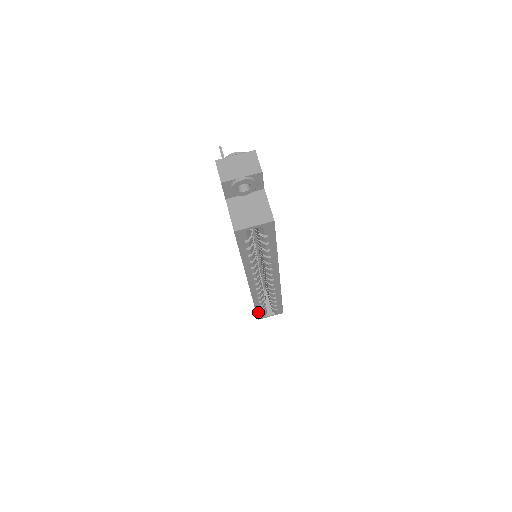
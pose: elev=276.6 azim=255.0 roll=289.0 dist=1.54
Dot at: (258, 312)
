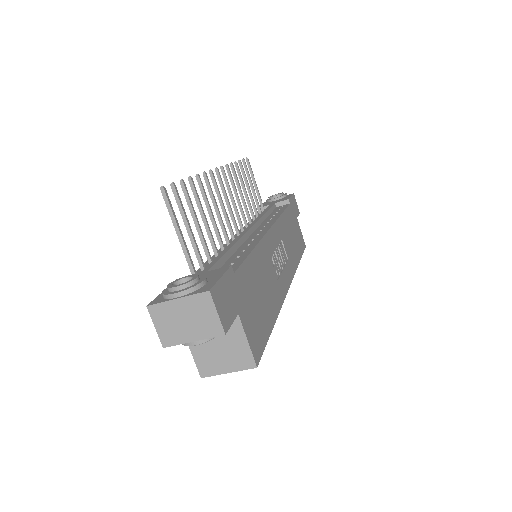
Dot at: occluded
